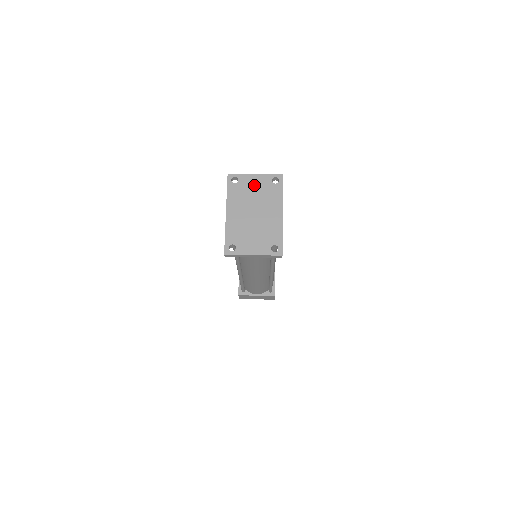
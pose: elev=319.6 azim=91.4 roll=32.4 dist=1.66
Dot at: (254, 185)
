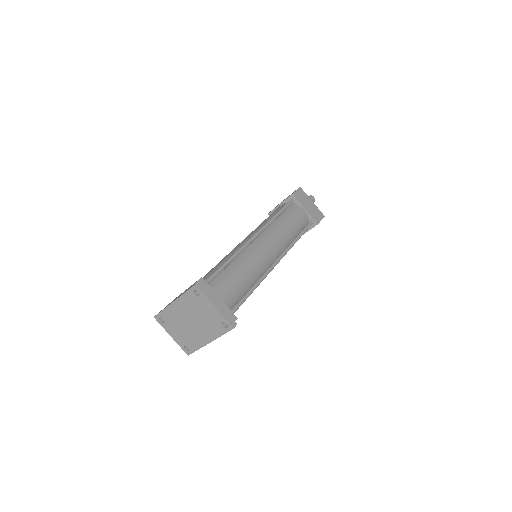
Dot at: (207, 311)
